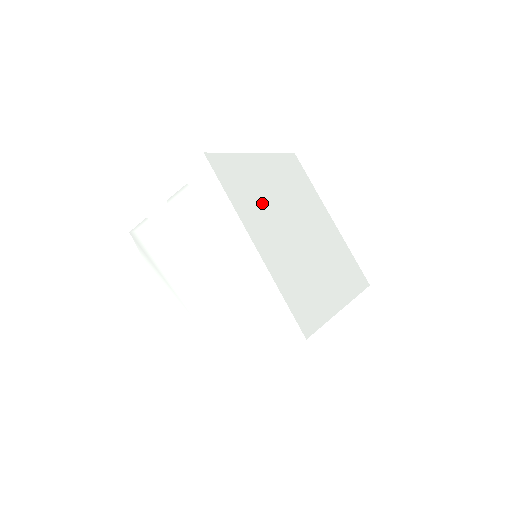
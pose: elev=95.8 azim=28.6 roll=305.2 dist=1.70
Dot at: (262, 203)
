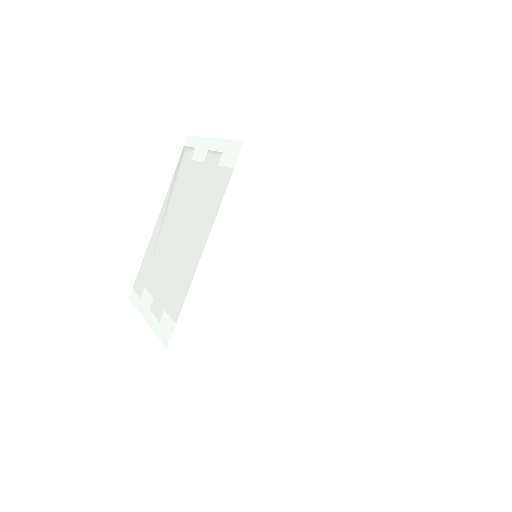
Dot at: (266, 224)
